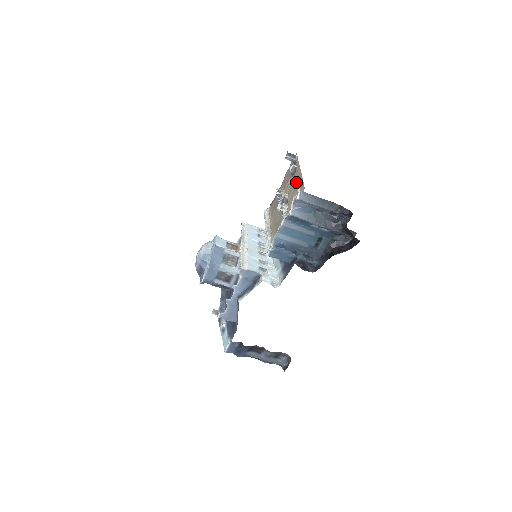
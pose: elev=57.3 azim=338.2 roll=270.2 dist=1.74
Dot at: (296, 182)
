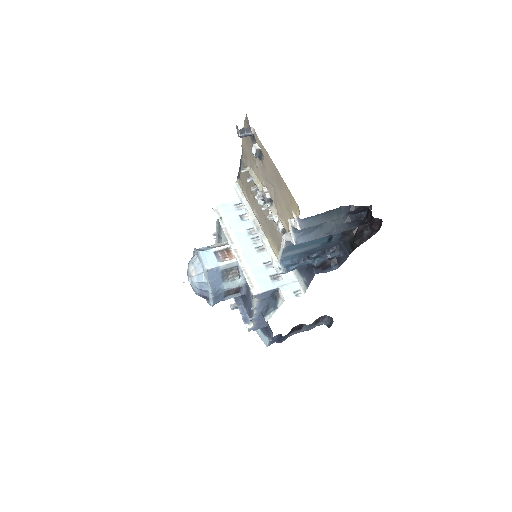
Dot at: (274, 179)
